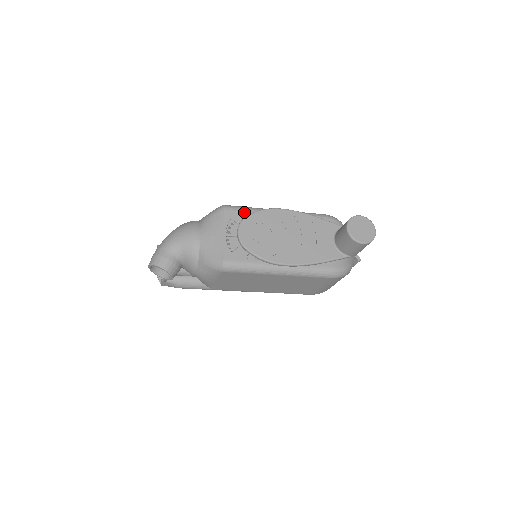
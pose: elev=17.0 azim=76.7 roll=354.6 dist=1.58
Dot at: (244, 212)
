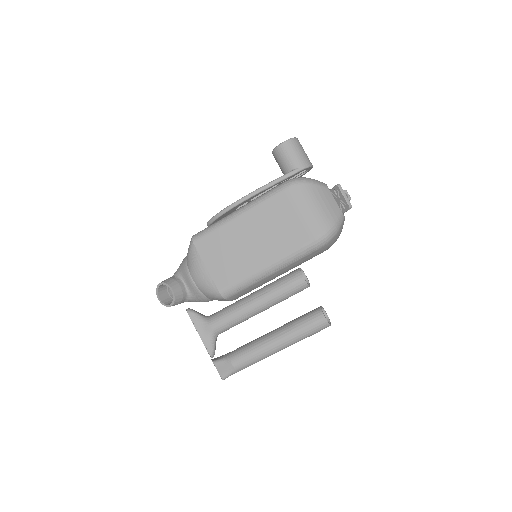
Dot at: occluded
